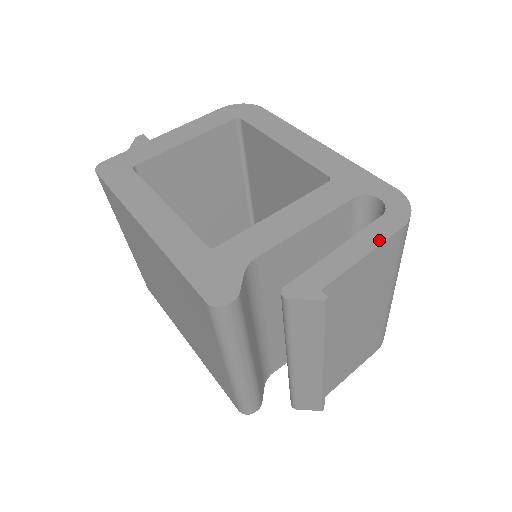
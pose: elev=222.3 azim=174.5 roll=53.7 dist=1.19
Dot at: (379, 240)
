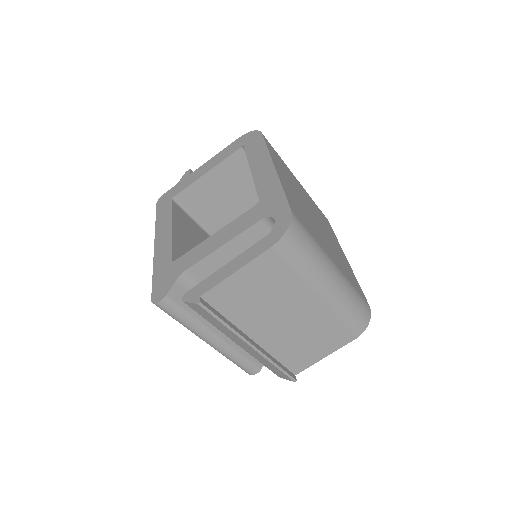
Dot at: (251, 258)
